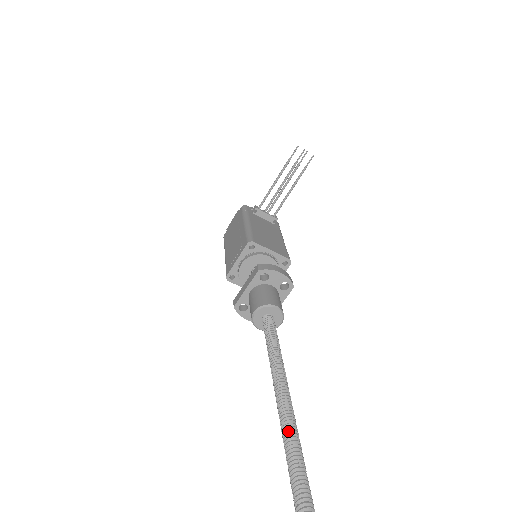
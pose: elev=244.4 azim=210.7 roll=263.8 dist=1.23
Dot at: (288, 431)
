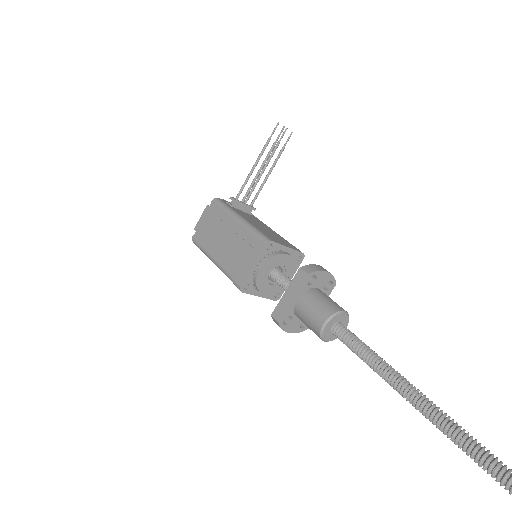
Dot at: (481, 451)
